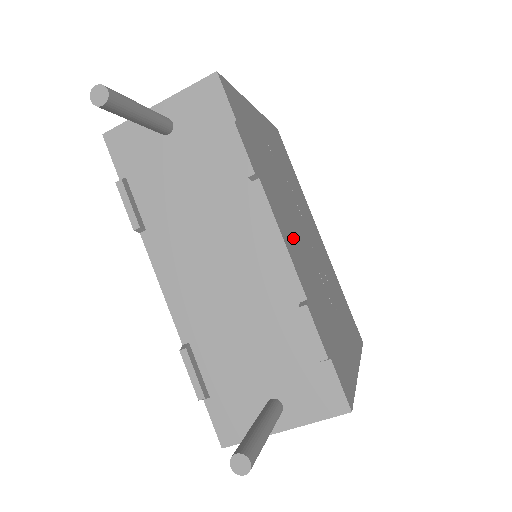
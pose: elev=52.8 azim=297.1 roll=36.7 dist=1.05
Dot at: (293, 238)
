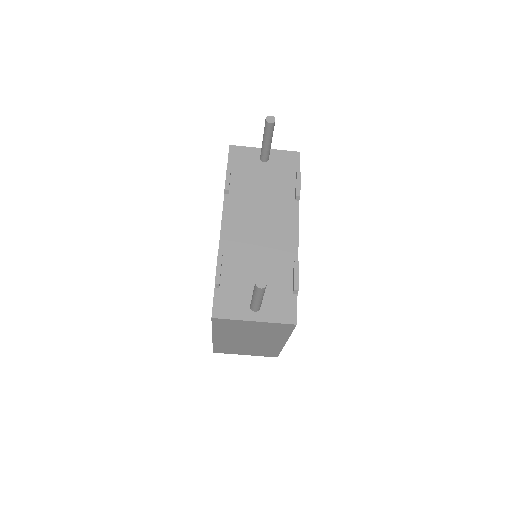
Dot at: occluded
